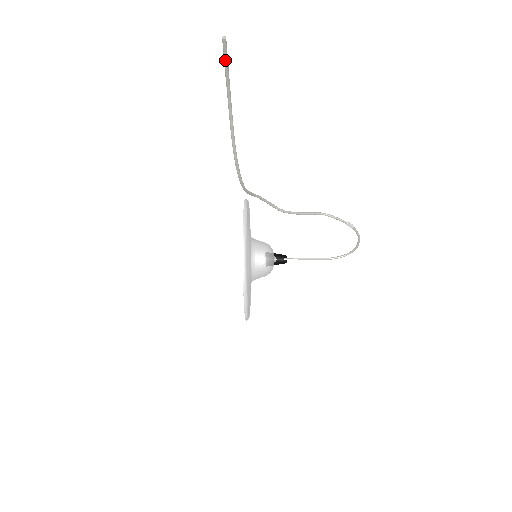
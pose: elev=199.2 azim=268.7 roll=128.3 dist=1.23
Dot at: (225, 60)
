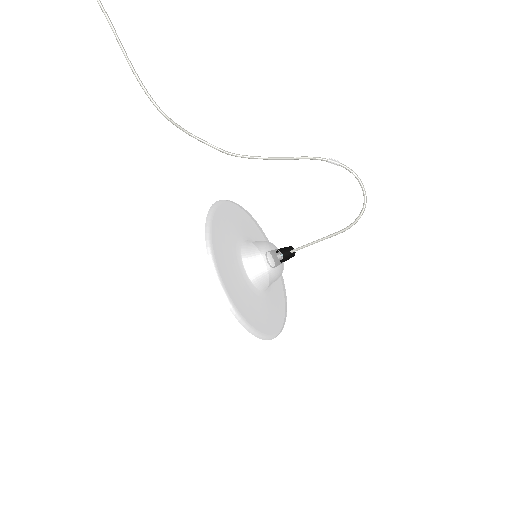
Dot at: out of frame
